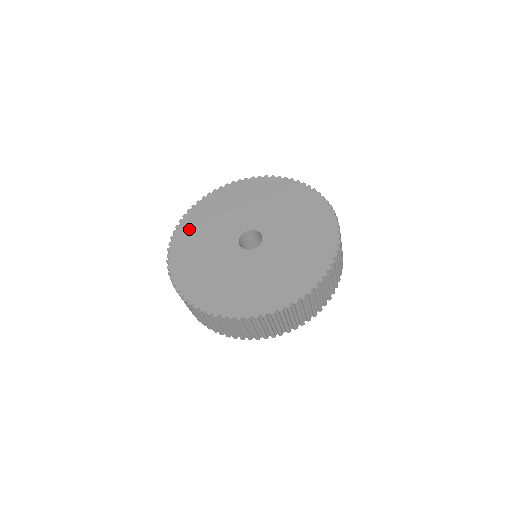
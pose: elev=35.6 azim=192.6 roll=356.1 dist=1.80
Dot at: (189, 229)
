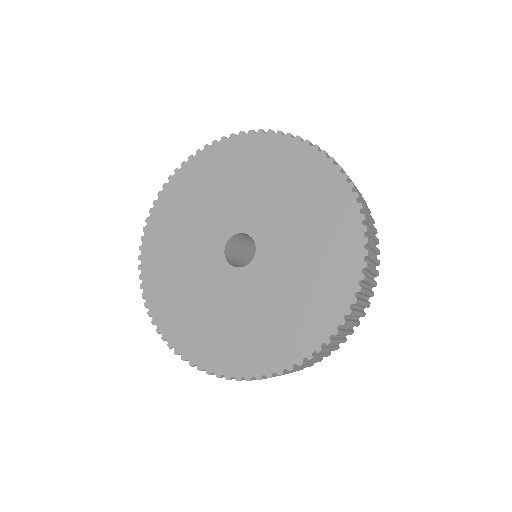
Dot at: (156, 258)
